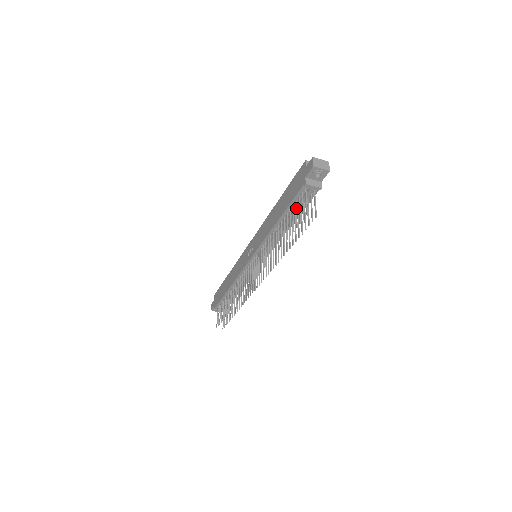
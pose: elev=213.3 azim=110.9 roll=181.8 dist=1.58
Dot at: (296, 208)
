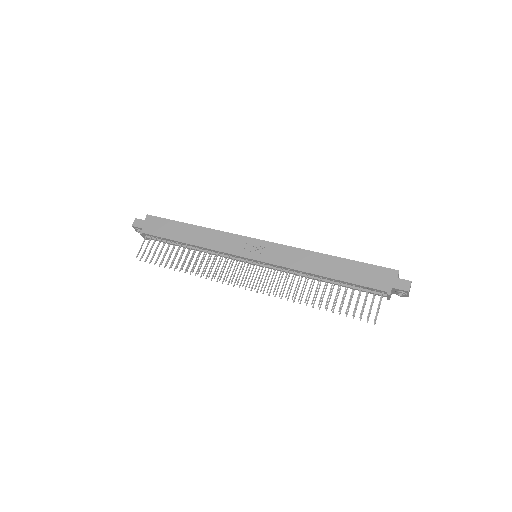
Dot at: occluded
